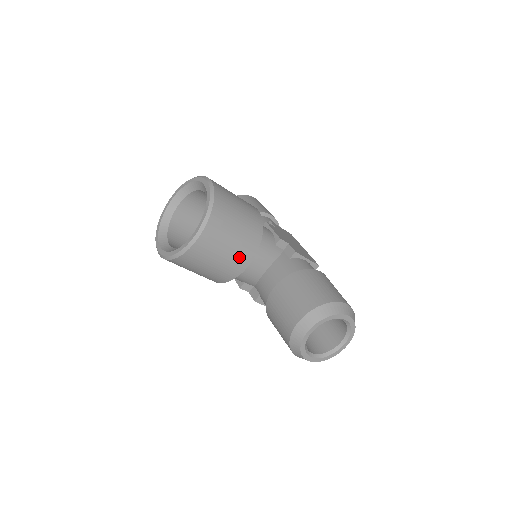
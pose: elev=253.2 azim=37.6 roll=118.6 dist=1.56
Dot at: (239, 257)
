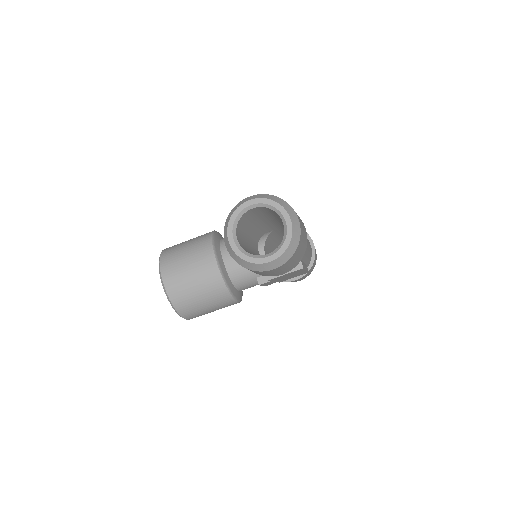
Dot at: (203, 264)
